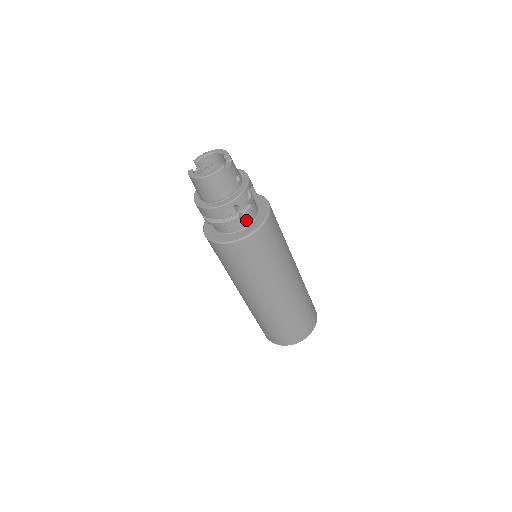
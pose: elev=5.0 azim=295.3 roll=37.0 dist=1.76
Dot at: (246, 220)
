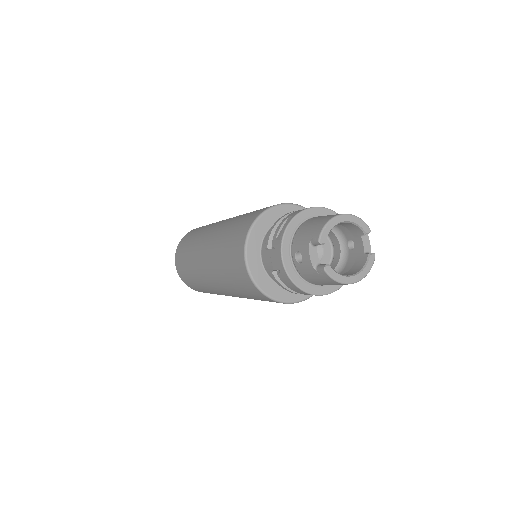
Dot at: occluded
